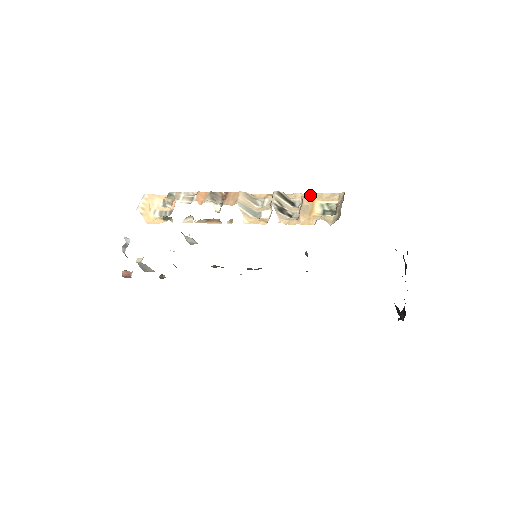
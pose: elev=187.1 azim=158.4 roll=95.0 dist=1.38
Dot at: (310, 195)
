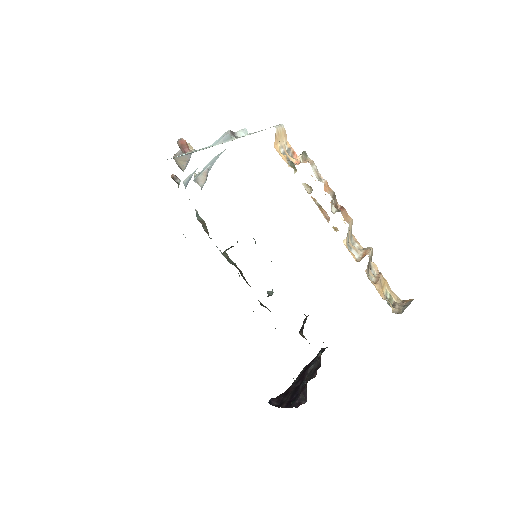
Dot at: occluded
